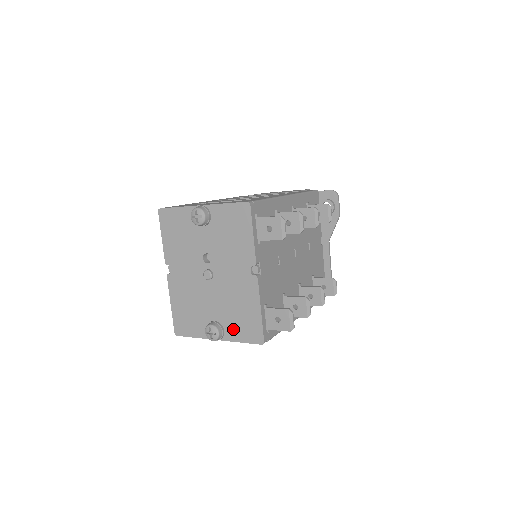
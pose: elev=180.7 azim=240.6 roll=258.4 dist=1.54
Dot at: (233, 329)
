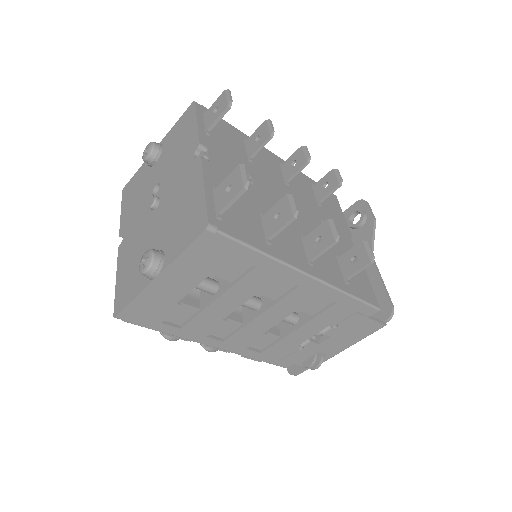
Dot at: (174, 243)
